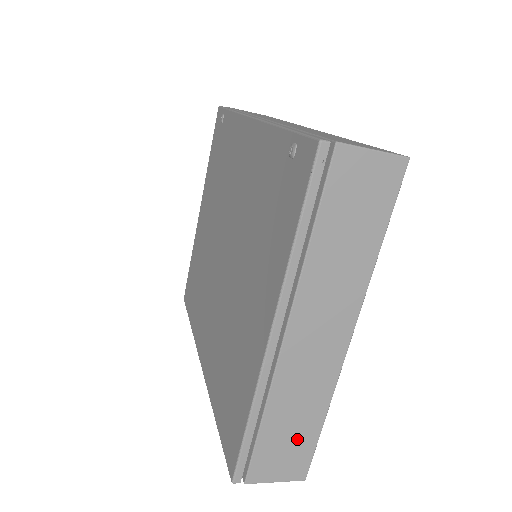
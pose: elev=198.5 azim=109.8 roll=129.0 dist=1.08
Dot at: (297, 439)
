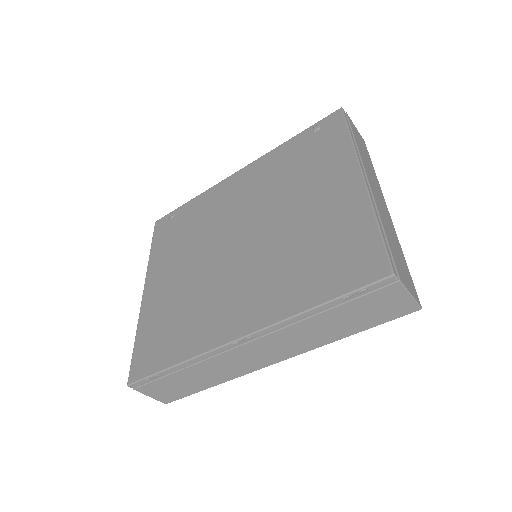
Dot at: (402, 262)
